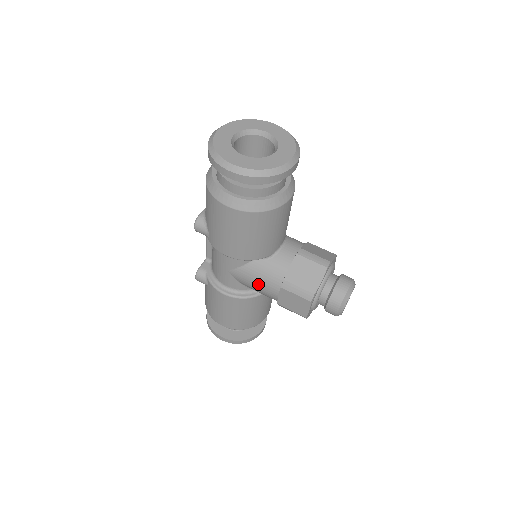
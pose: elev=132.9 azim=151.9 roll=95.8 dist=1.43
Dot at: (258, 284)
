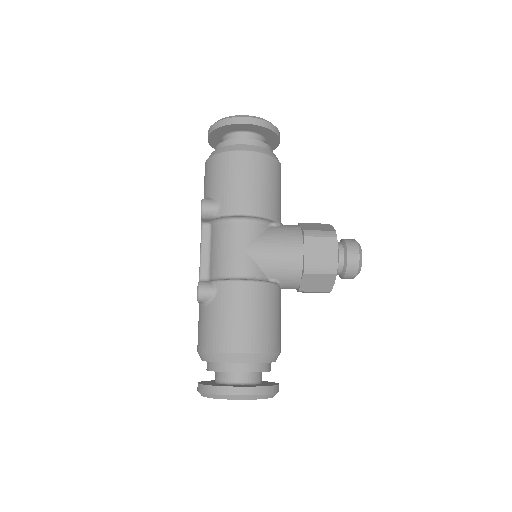
Dot at: (279, 248)
